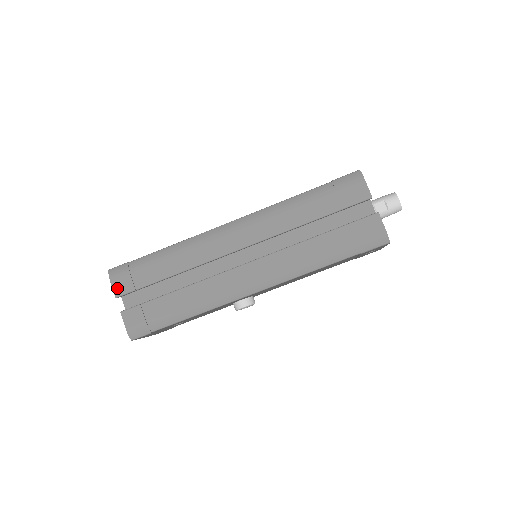
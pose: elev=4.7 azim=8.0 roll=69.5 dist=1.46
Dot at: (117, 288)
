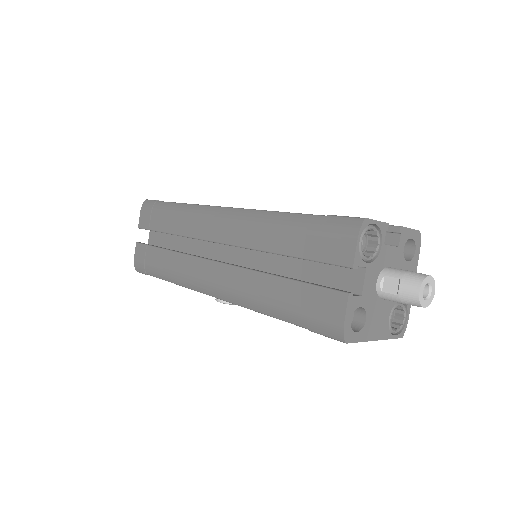
Dot at: (141, 220)
